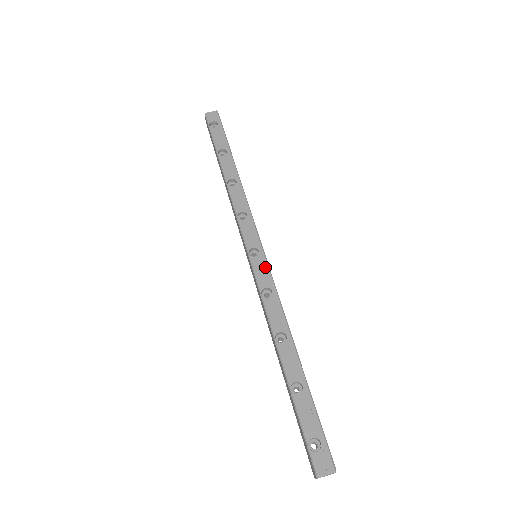
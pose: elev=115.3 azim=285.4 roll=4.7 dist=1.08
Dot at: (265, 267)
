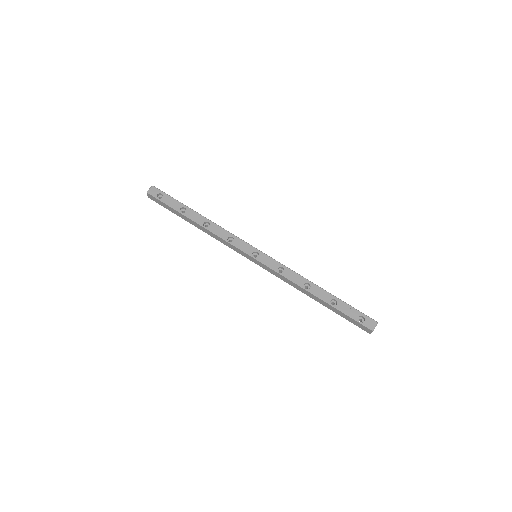
Dot at: (268, 258)
